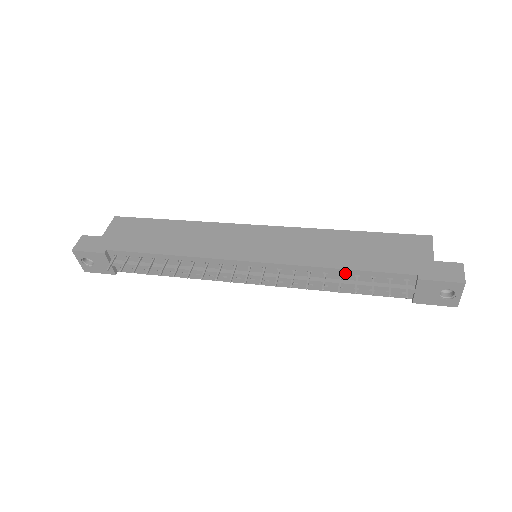
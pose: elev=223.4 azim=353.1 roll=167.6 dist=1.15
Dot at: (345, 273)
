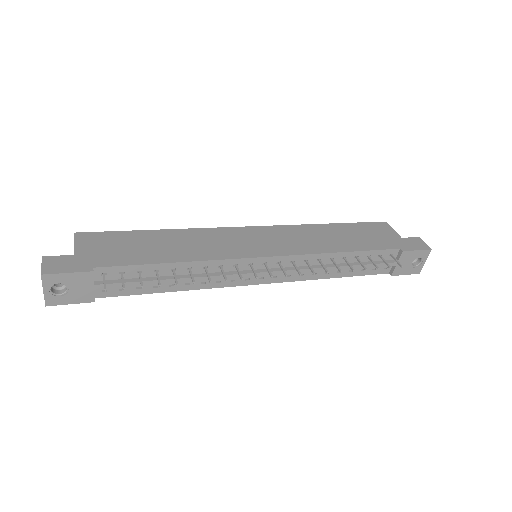
Dot at: (348, 256)
